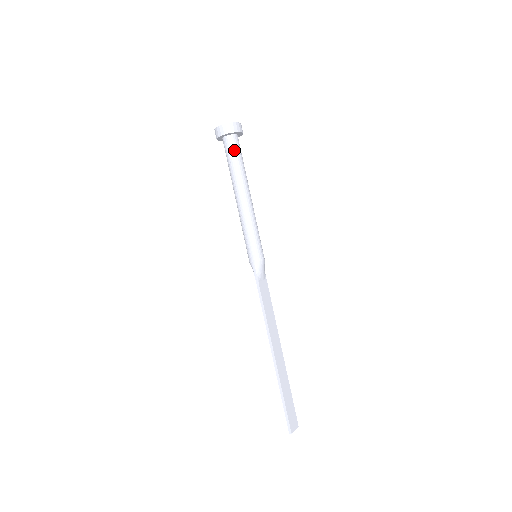
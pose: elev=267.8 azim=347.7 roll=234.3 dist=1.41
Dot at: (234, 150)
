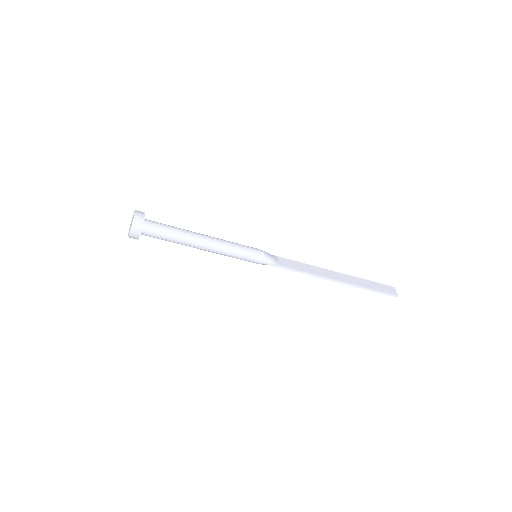
Dot at: (158, 230)
